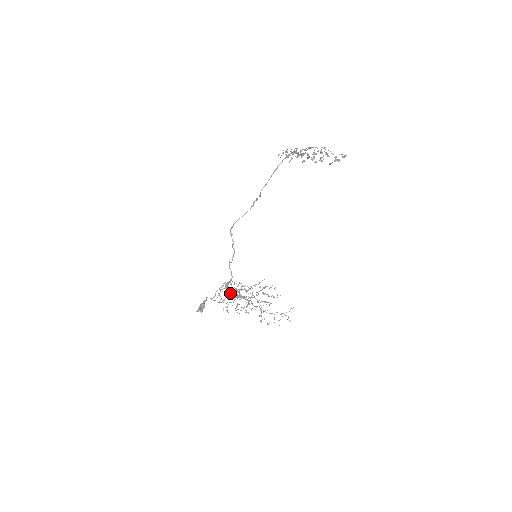
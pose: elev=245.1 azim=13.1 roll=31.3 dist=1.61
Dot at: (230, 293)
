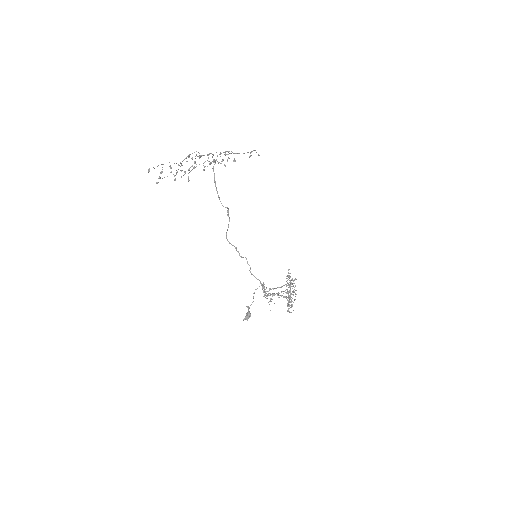
Dot at: occluded
